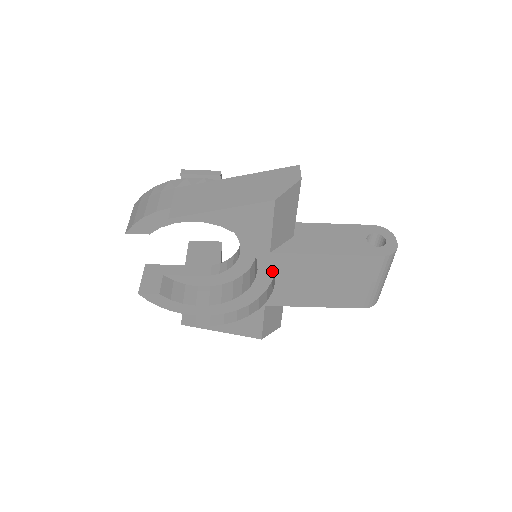
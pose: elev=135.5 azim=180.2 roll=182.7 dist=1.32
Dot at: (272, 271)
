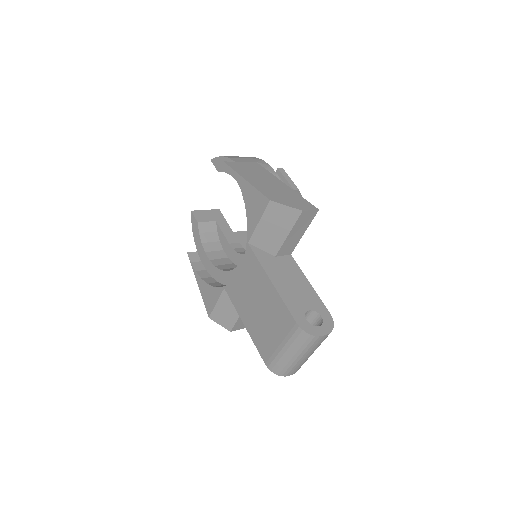
Dot at: occluded
